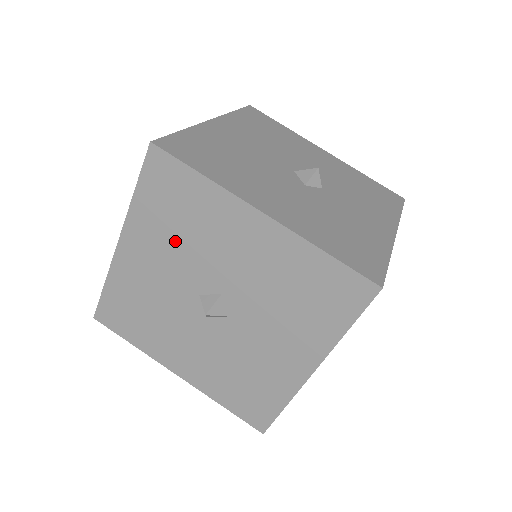
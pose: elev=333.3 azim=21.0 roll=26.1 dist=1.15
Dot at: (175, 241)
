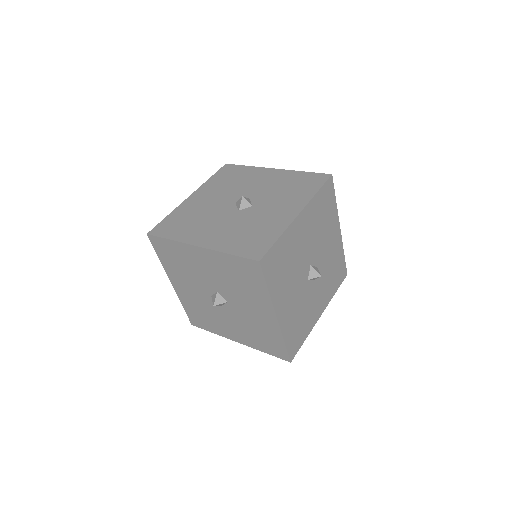
Dot at: (228, 278)
